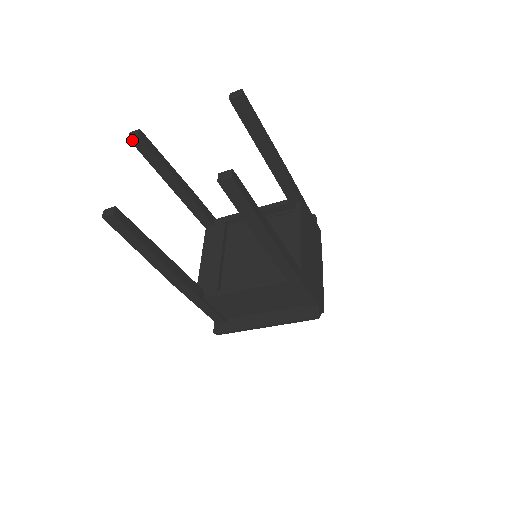
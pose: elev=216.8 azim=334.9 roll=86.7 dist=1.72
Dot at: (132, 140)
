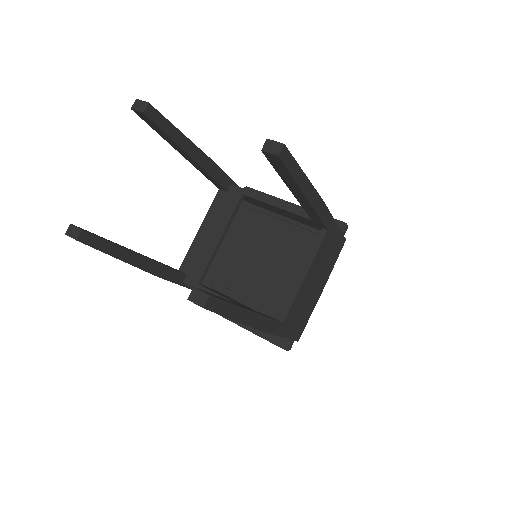
Dot at: (136, 112)
